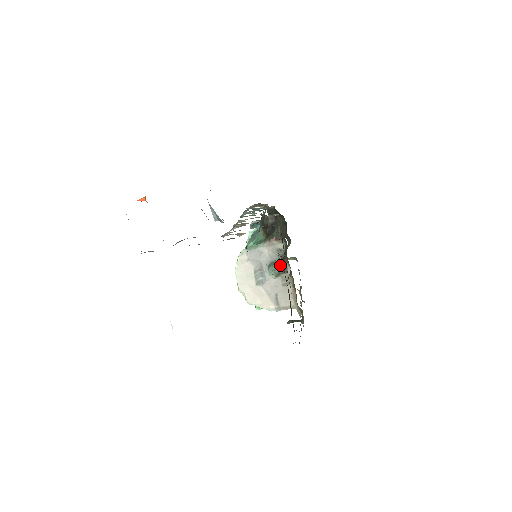
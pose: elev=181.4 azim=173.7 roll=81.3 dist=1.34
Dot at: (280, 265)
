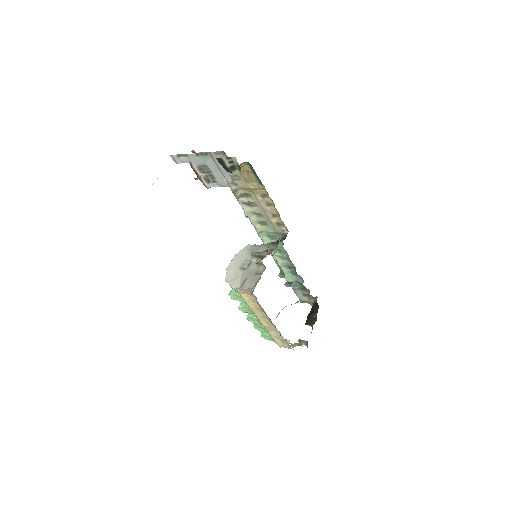
Dot at: (262, 253)
